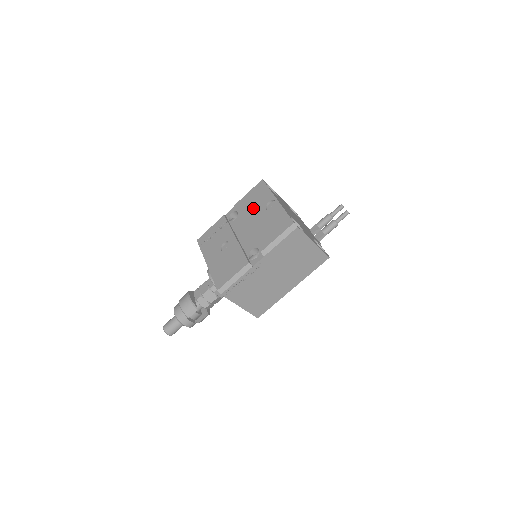
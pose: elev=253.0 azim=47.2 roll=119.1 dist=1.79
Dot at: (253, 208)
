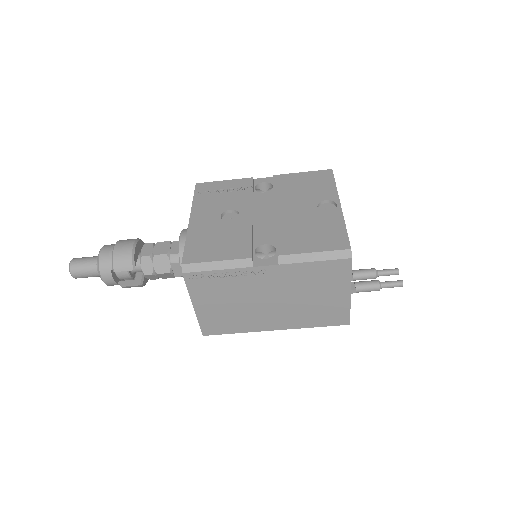
Dot at: (299, 194)
